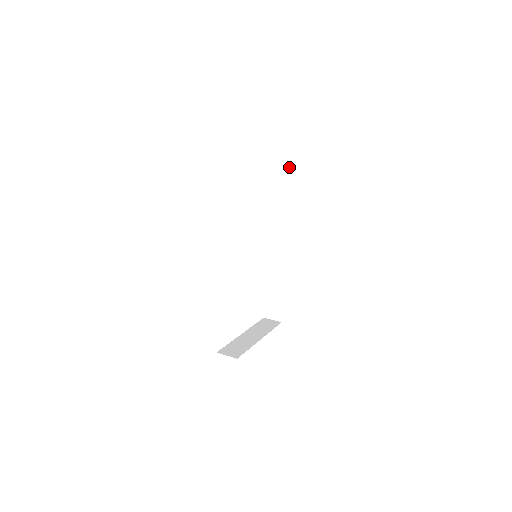
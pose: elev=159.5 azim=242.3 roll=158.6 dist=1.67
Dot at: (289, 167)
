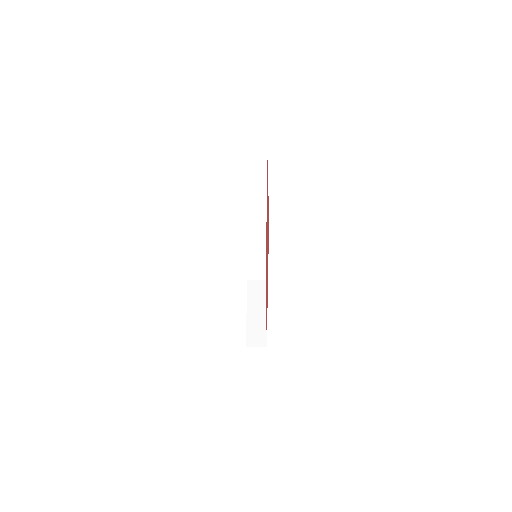
Dot at: (263, 158)
